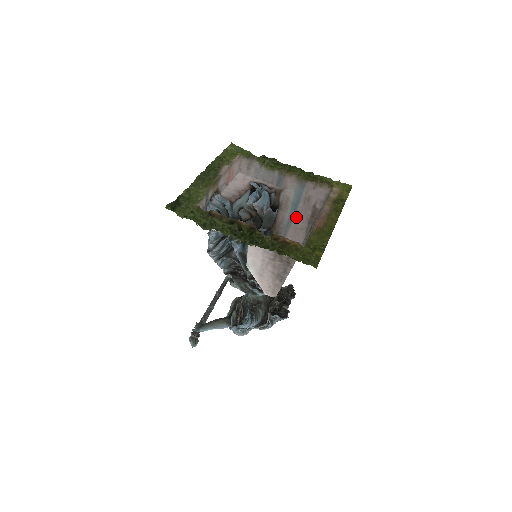
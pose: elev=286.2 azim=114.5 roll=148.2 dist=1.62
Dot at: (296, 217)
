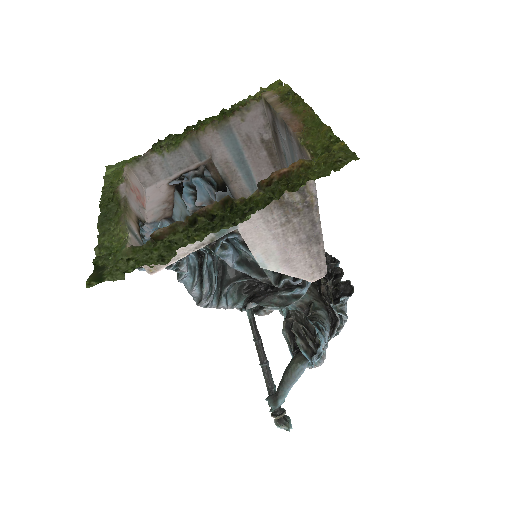
Dot at: (254, 174)
